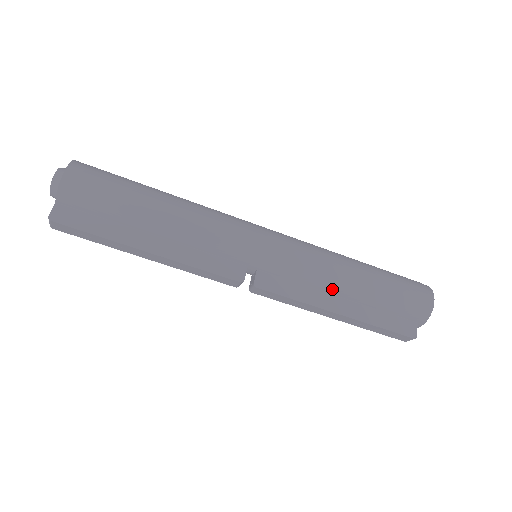
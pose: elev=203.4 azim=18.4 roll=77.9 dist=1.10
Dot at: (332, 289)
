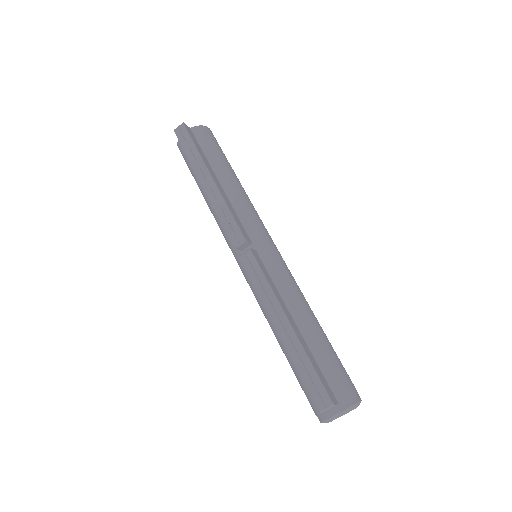
Dot at: (294, 309)
